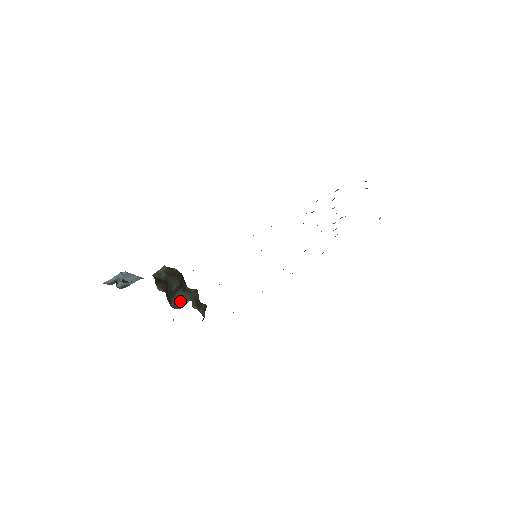
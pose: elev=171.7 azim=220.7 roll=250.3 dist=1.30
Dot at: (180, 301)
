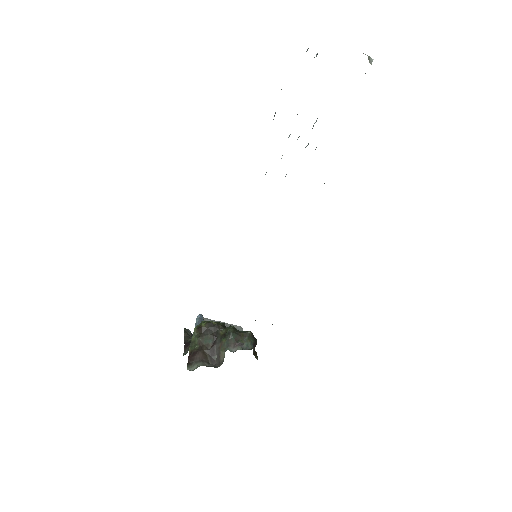
Dot at: (220, 355)
